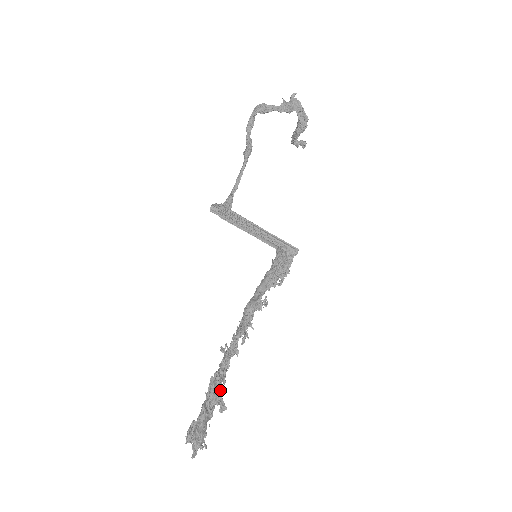
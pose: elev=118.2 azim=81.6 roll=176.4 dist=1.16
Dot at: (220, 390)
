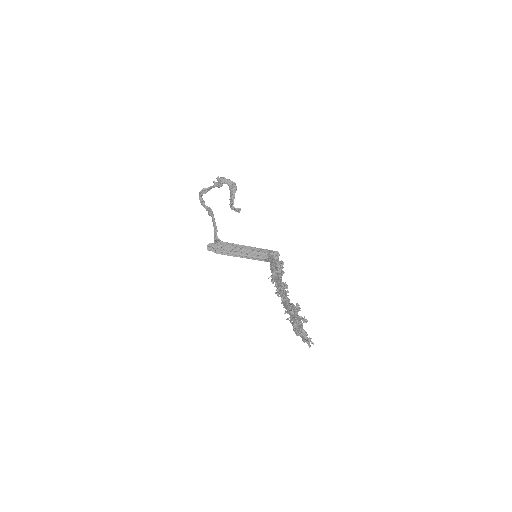
Dot at: (294, 306)
